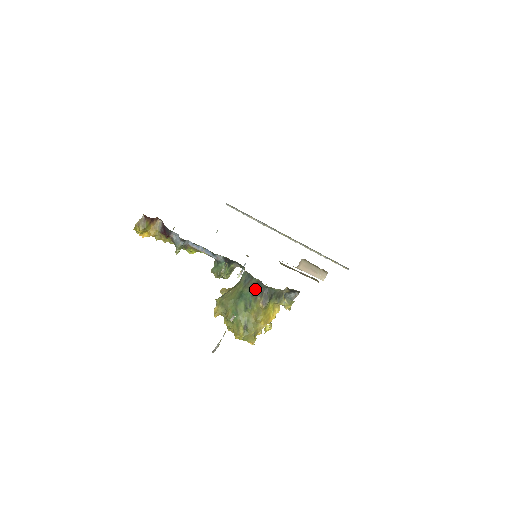
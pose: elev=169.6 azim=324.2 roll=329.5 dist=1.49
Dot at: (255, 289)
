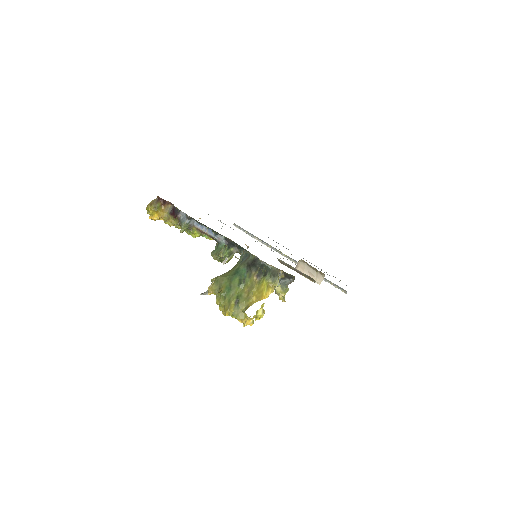
Dot at: (251, 265)
